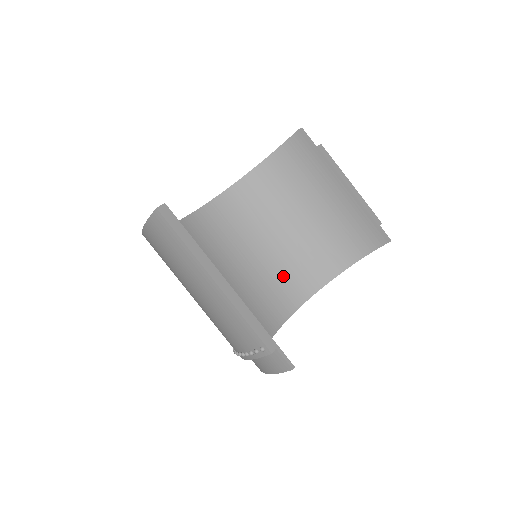
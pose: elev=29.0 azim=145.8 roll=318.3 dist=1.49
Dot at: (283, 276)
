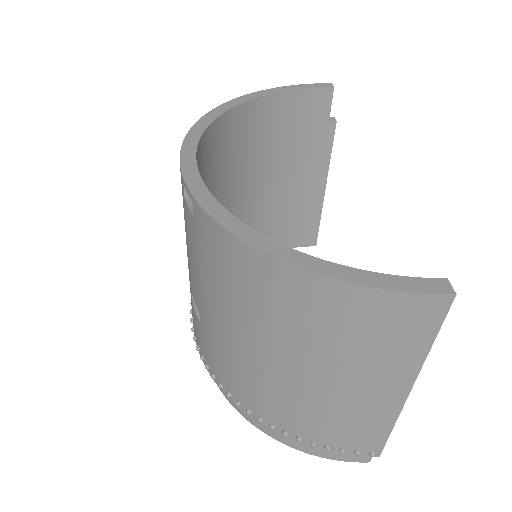
Dot at: occluded
